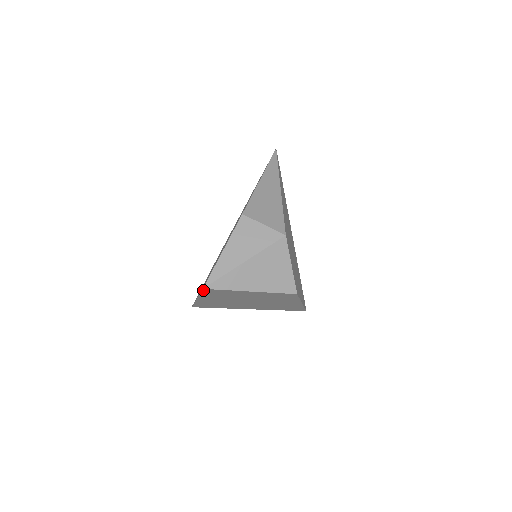
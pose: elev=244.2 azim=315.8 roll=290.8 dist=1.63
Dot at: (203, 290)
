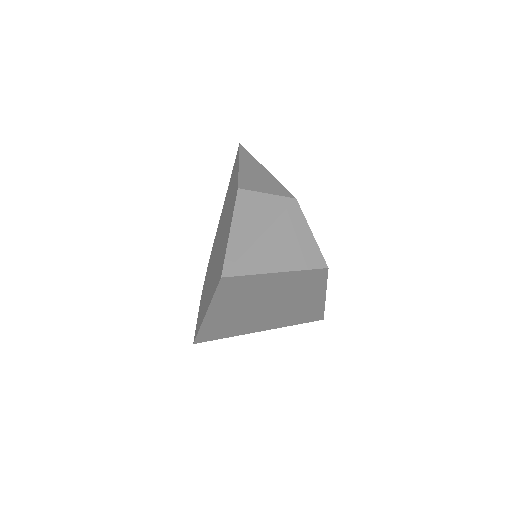
Dot at: (220, 283)
